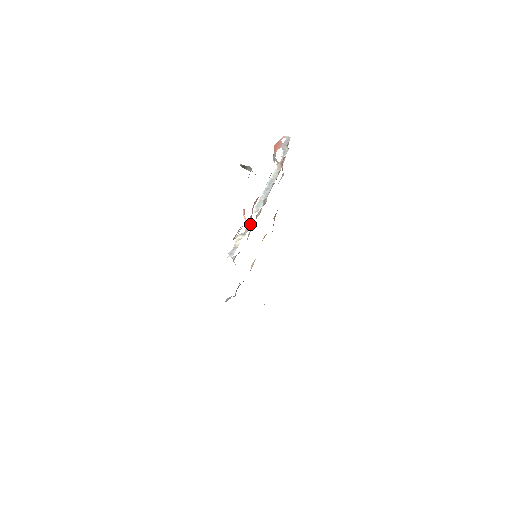
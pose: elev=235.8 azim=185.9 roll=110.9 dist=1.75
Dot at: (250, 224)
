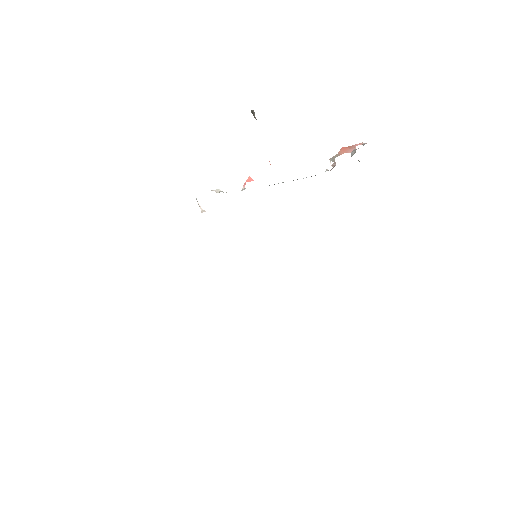
Dot at: (242, 189)
